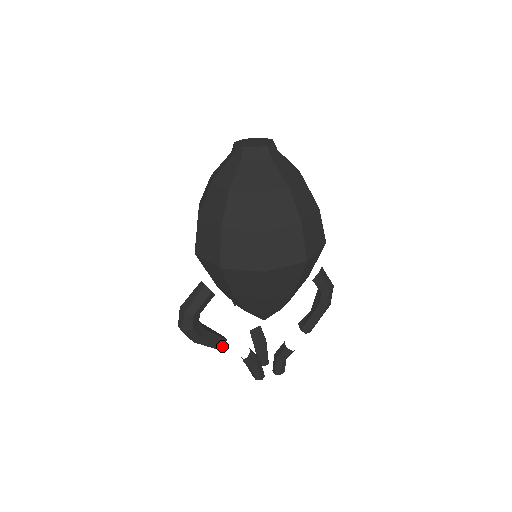
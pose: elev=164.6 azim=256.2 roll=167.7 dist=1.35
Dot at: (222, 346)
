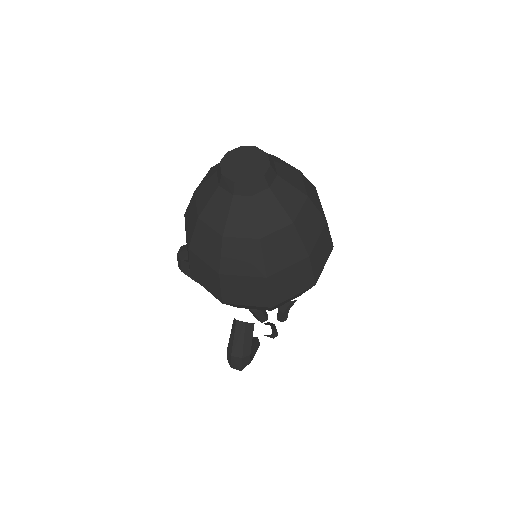
Dot at: occluded
